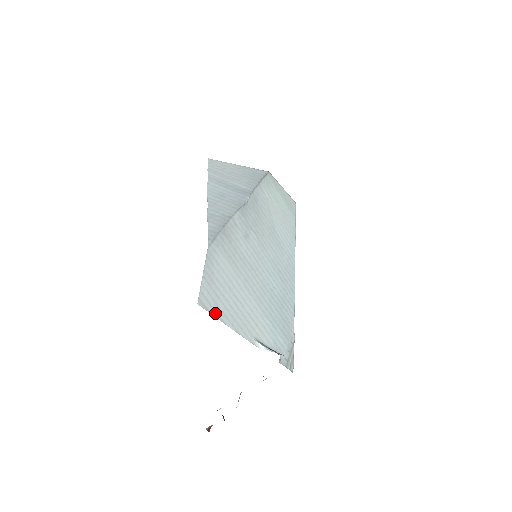
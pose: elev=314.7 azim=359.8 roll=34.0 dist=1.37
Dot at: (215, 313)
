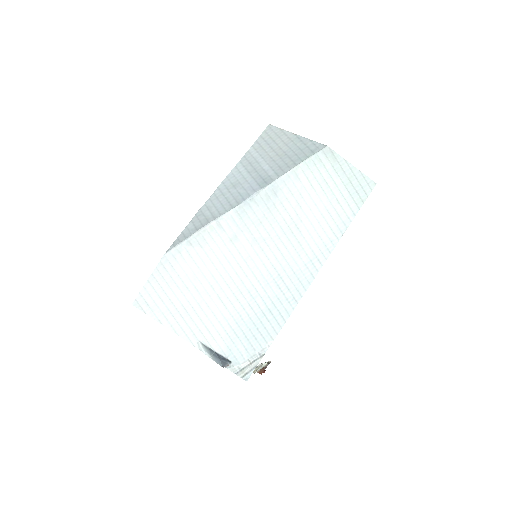
Dot at: (152, 314)
